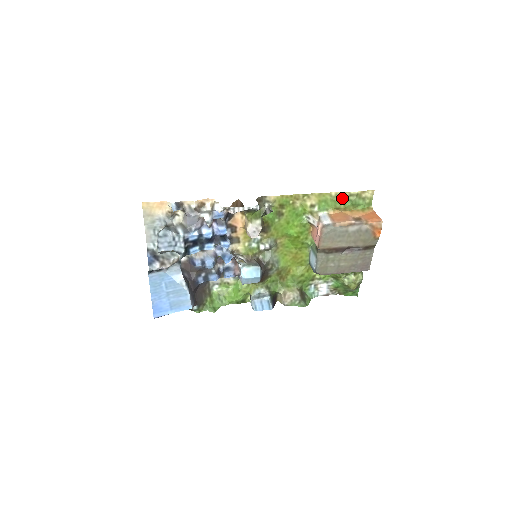
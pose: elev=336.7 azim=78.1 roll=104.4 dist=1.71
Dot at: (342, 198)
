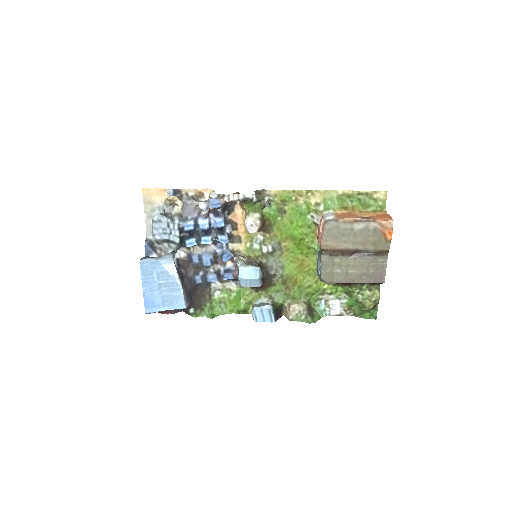
Dot at: (349, 196)
